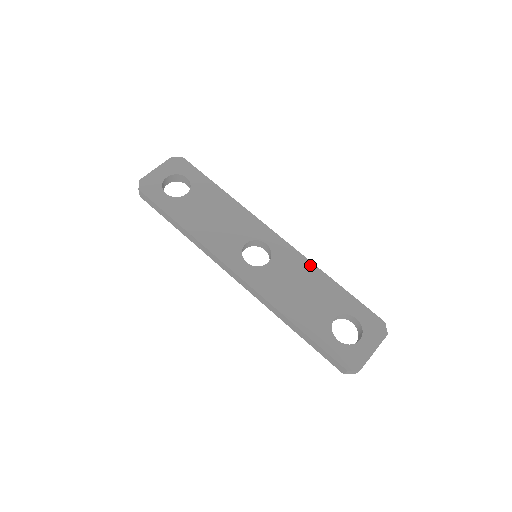
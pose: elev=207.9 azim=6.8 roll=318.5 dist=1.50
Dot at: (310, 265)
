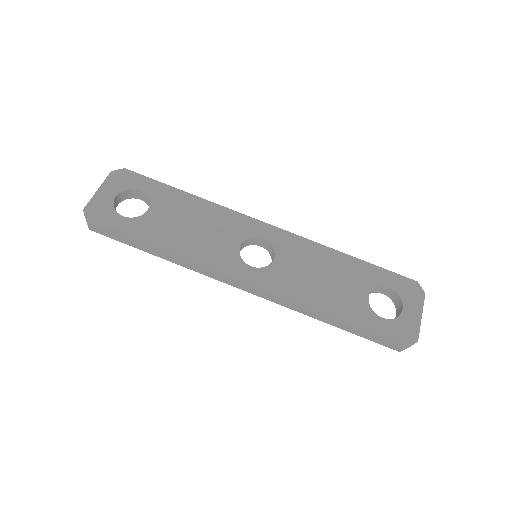
Dot at: (318, 247)
